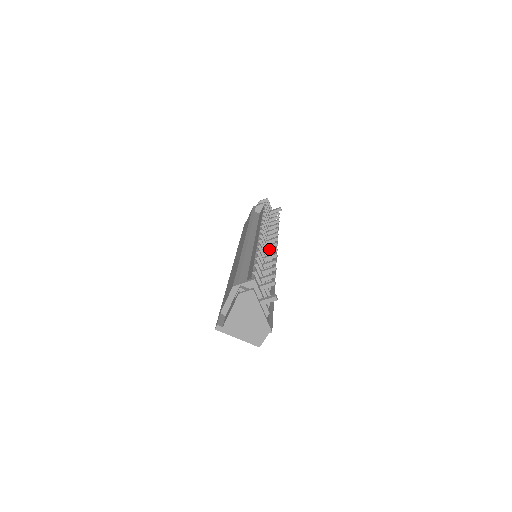
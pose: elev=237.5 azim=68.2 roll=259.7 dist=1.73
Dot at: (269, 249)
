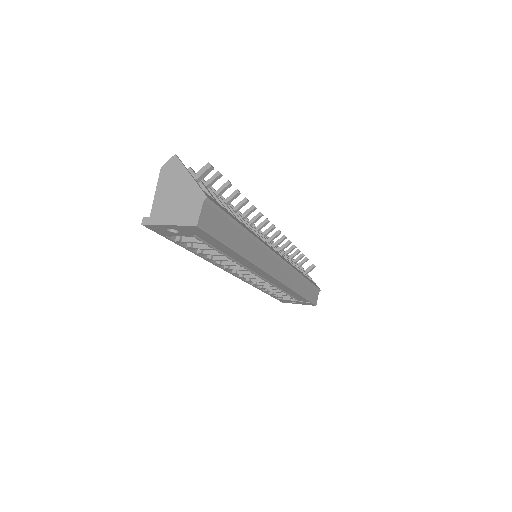
Dot at: occluded
